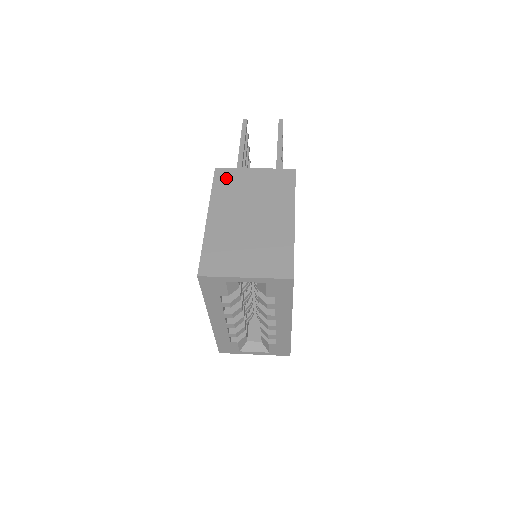
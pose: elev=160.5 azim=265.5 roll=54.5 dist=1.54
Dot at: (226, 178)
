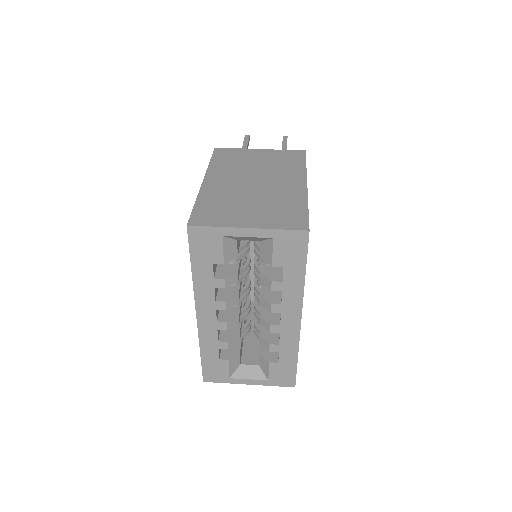
Dot at: (227, 154)
